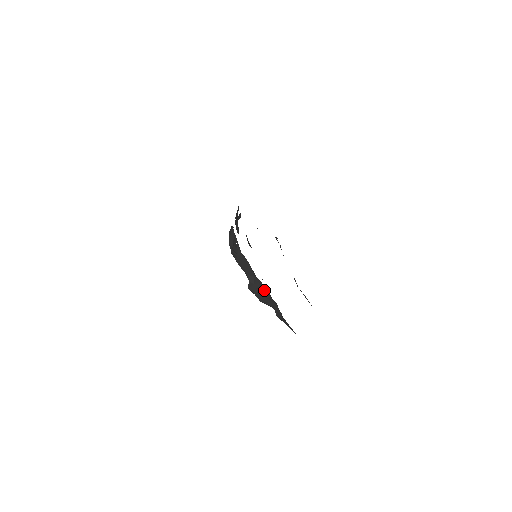
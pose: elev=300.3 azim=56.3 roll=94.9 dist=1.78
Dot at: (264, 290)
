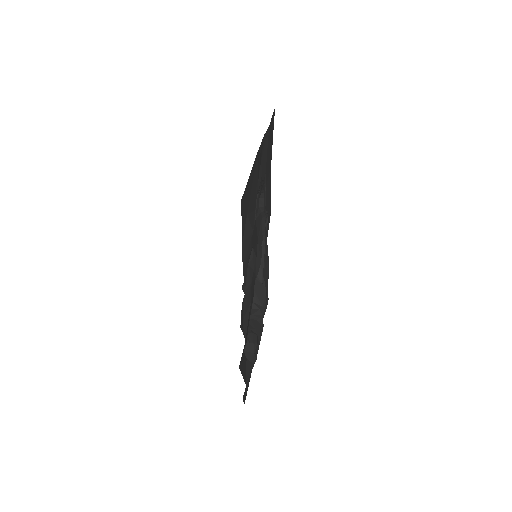
Dot at: (257, 325)
